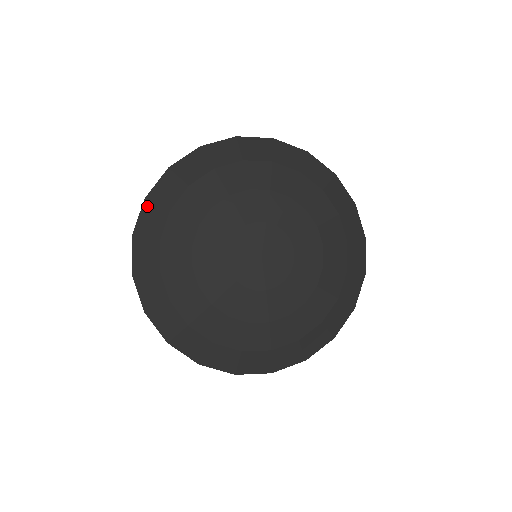
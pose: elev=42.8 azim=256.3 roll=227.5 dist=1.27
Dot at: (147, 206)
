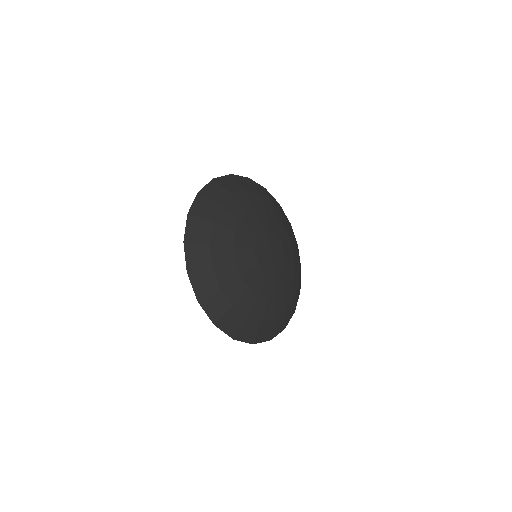
Dot at: (231, 177)
